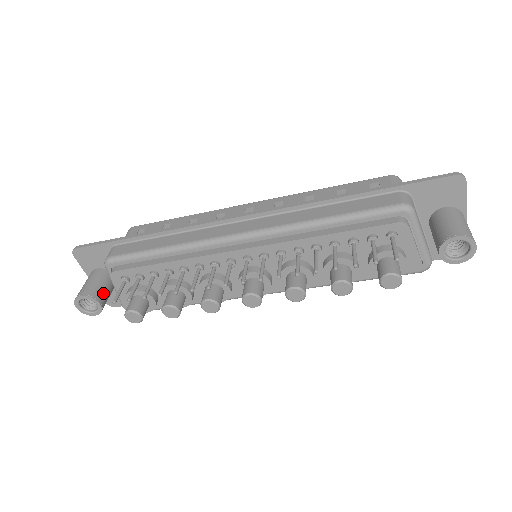
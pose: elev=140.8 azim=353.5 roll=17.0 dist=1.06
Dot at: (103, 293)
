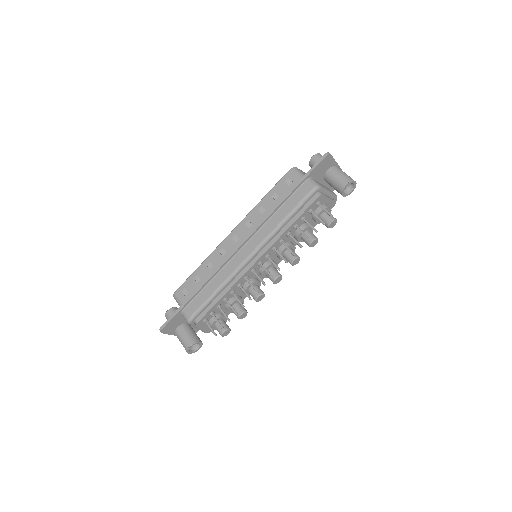
Dot at: (195, 336)
